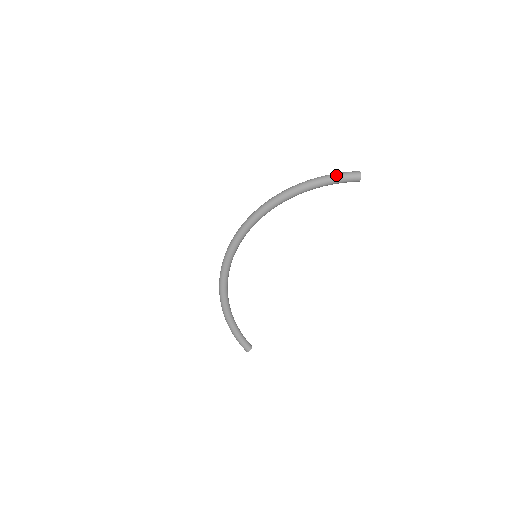
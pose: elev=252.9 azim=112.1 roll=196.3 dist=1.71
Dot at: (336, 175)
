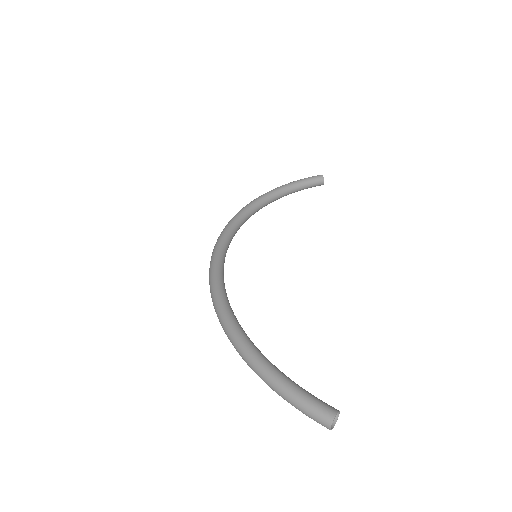
Dot at: occluded
